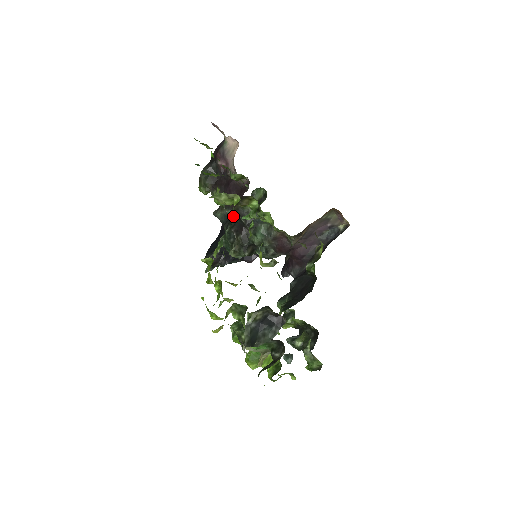
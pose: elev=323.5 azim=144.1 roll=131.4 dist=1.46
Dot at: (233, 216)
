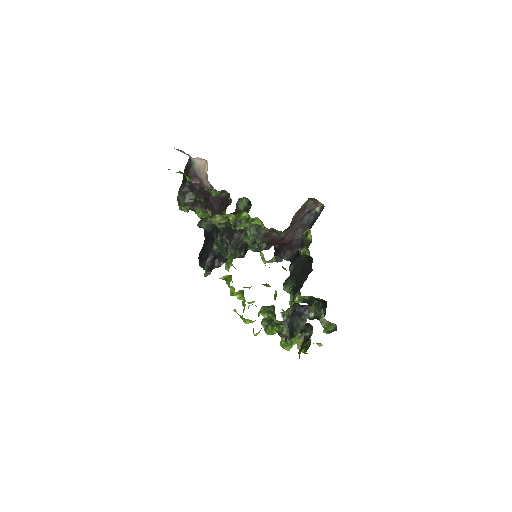
Dot at: (221, 226)
